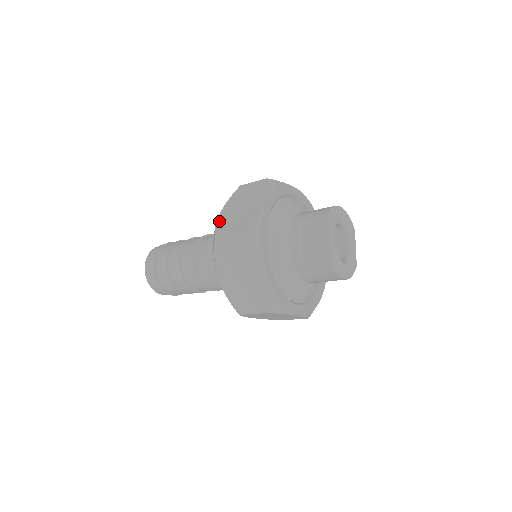
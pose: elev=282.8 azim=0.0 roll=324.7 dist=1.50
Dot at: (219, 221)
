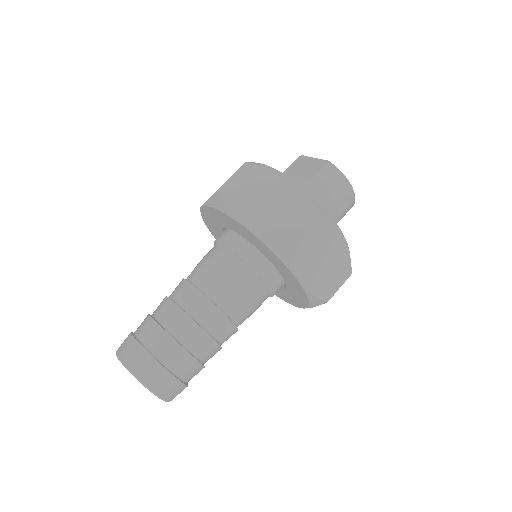
Dot at: occluded
